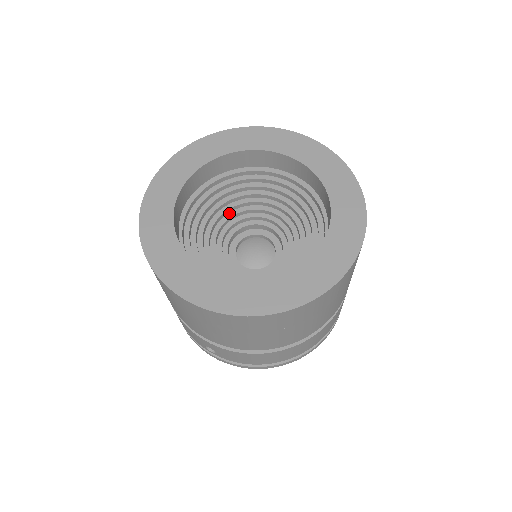
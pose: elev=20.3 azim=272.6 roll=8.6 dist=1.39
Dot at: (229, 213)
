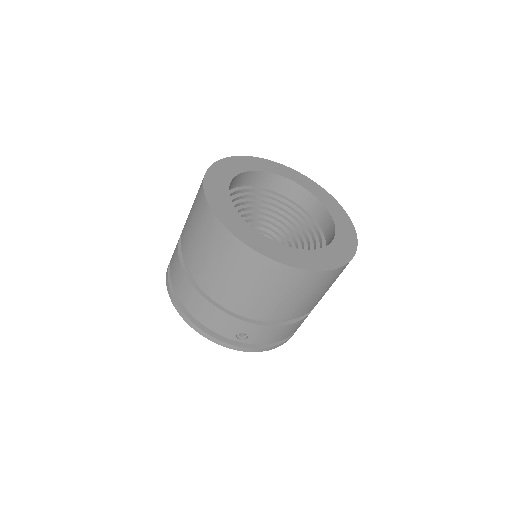
Dot at: occluded
